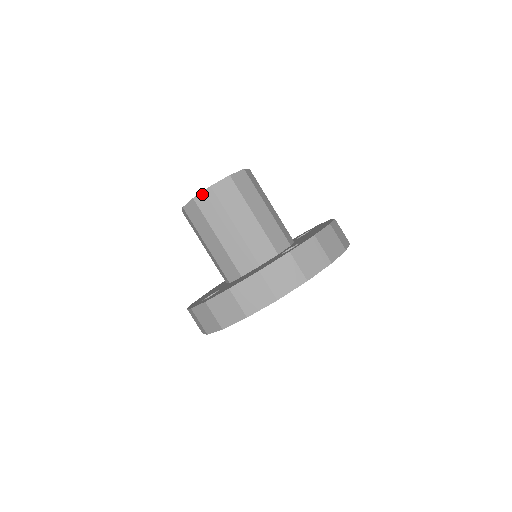
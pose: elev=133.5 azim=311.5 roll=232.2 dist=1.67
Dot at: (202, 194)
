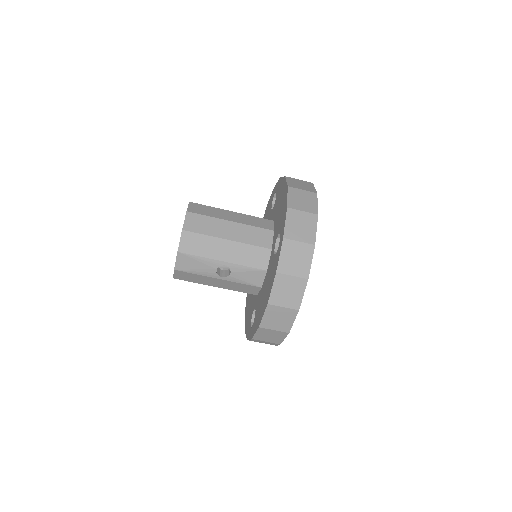
Dot at: (189, 207)
